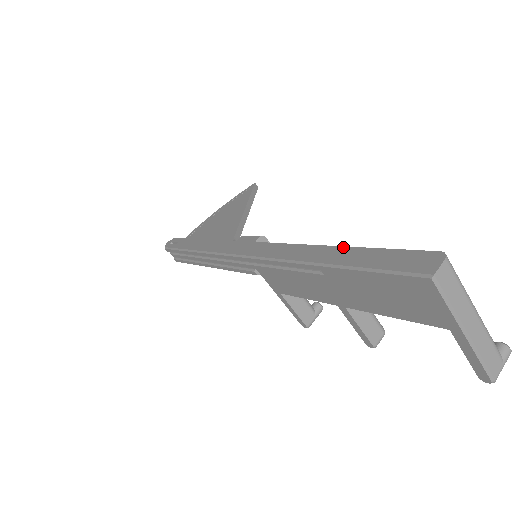
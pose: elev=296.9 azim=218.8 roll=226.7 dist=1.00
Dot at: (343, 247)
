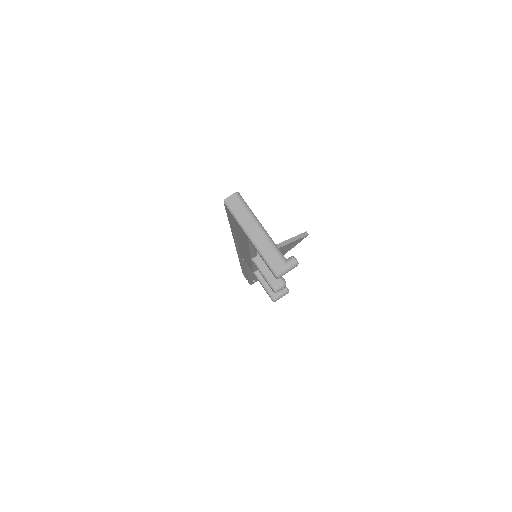
Dot at: occluded
